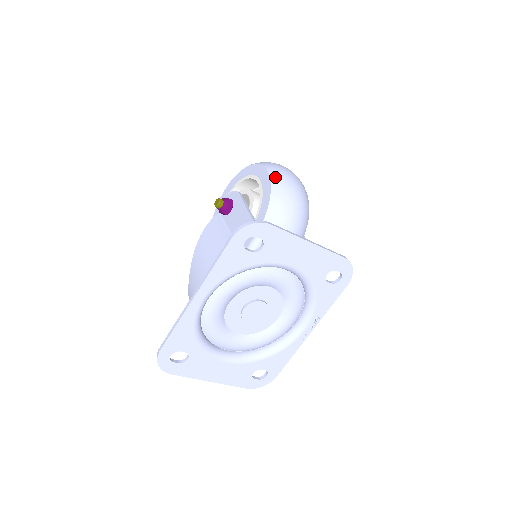
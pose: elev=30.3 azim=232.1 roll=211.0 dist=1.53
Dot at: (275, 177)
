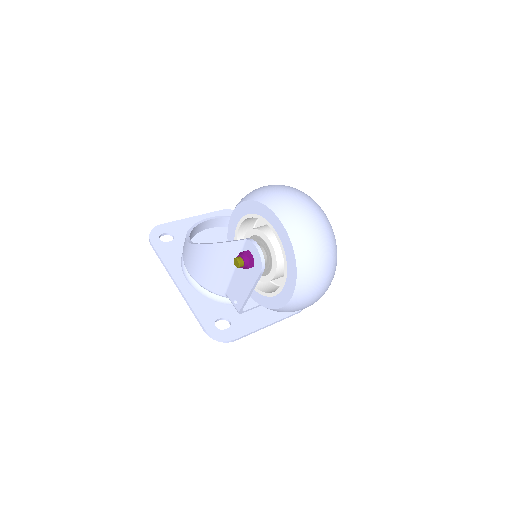
Dot at: (287, 309)
